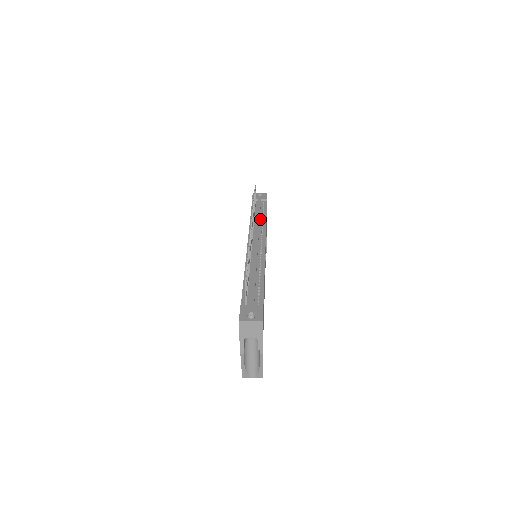
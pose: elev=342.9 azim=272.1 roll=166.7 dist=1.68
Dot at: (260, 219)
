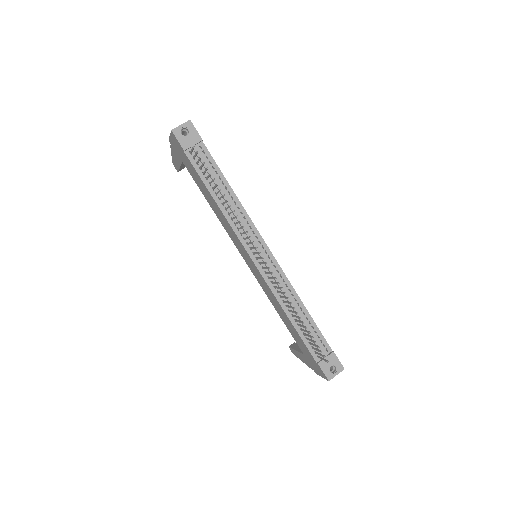
Dot at: (229, 199)
